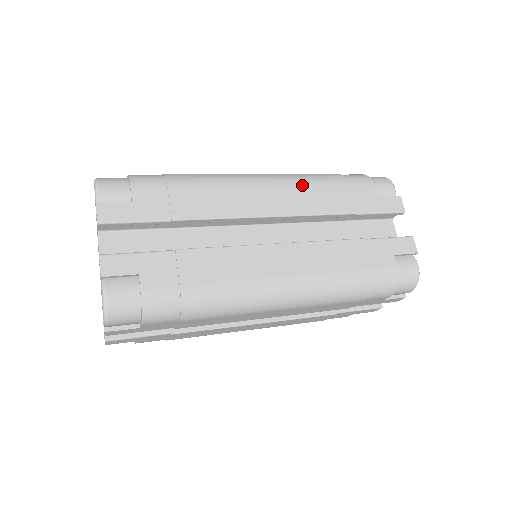
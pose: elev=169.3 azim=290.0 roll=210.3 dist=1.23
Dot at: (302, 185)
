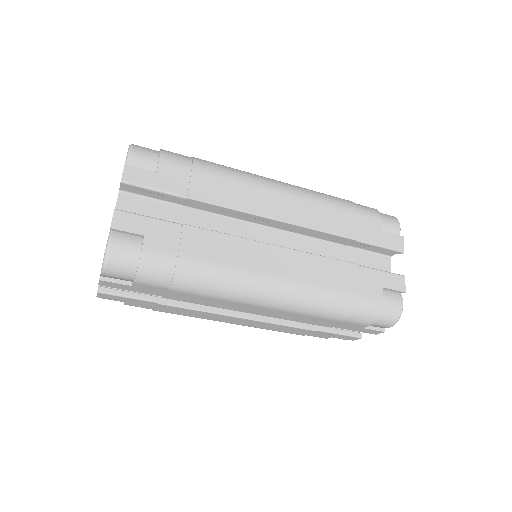
Dot at: (314, 201)
